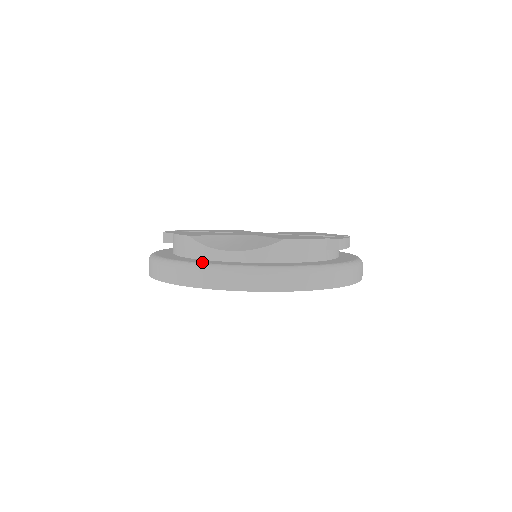
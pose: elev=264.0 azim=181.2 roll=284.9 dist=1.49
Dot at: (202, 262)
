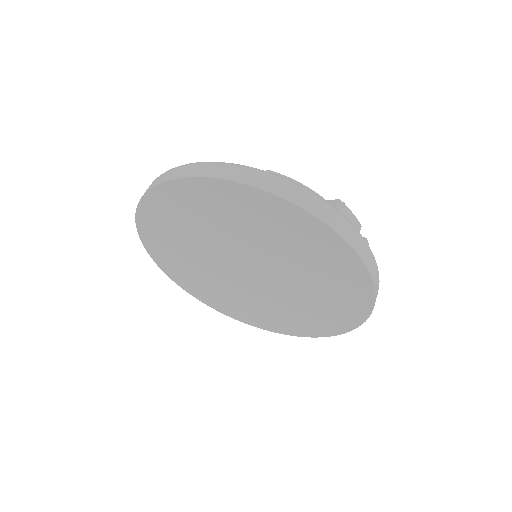
Dot at: occluded
